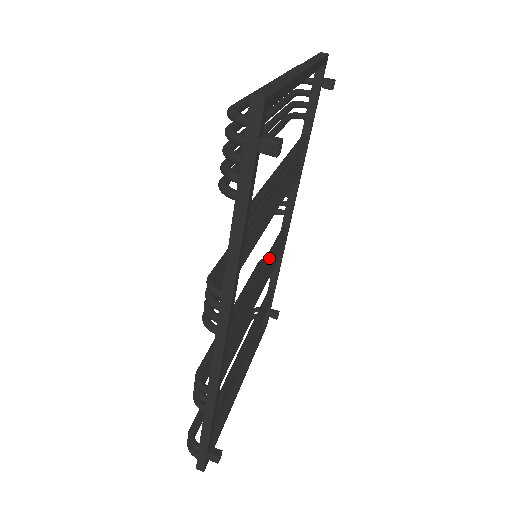
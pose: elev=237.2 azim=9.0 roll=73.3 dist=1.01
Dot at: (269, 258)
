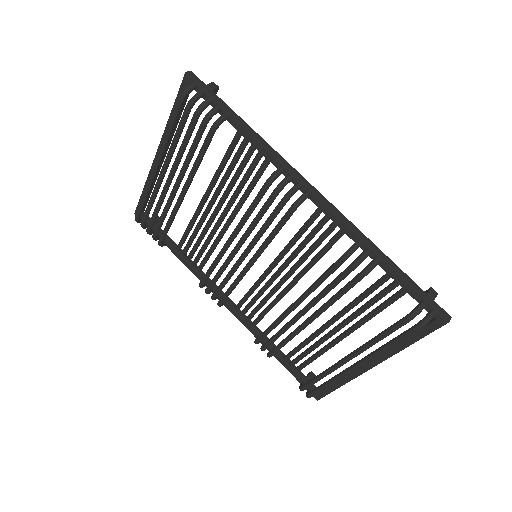
Dot at: (259, 278)
